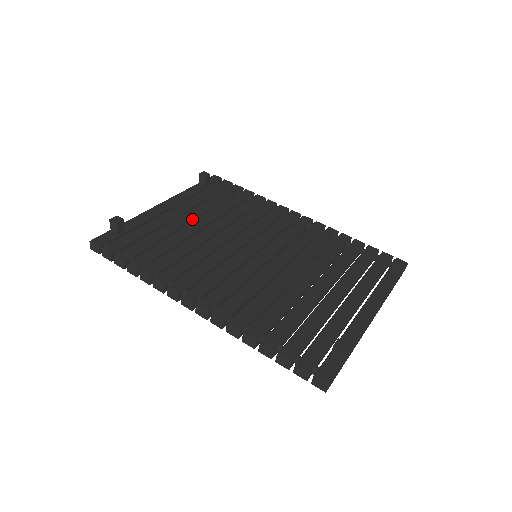
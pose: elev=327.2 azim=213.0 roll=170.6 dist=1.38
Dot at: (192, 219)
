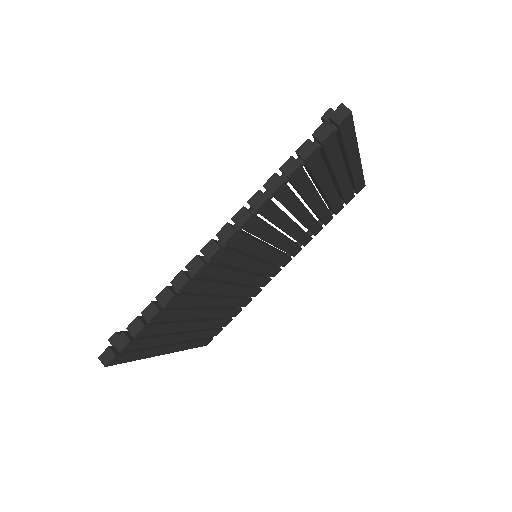
Dot at: occluded
